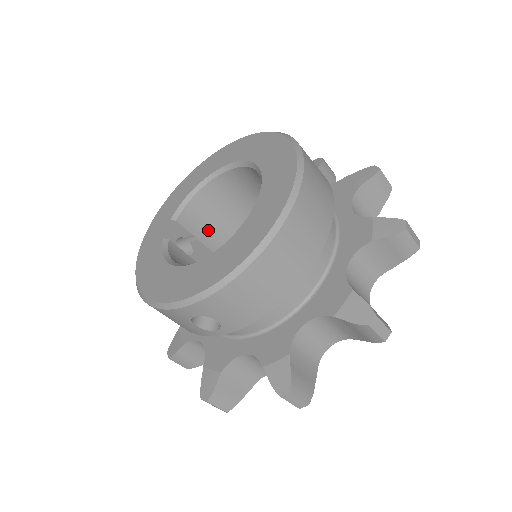
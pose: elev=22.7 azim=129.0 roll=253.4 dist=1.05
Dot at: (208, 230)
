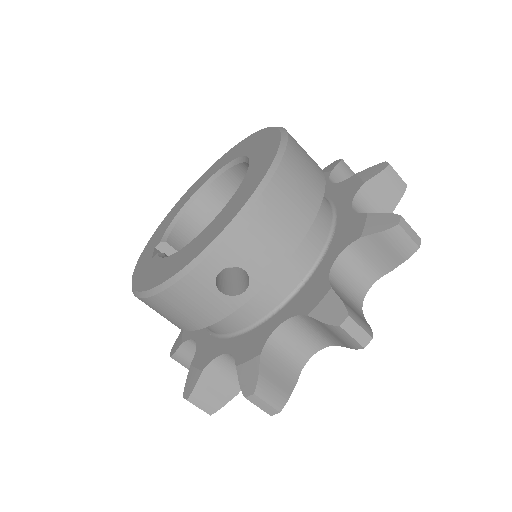
Dot at: occluded
